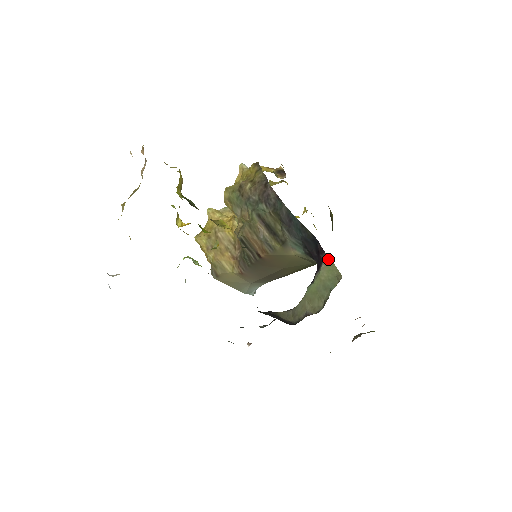
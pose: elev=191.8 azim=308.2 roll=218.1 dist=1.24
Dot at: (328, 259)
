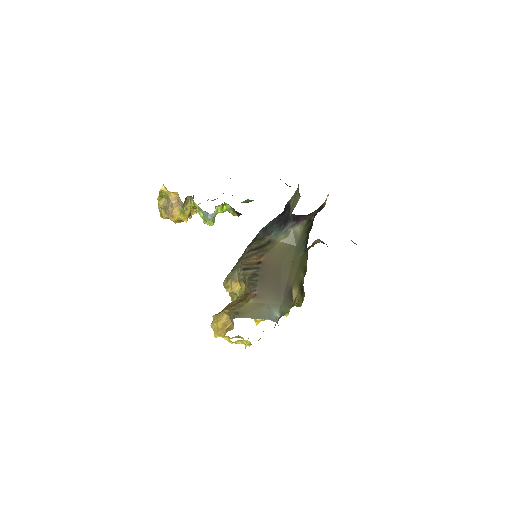
Dot at: (290, 199)
